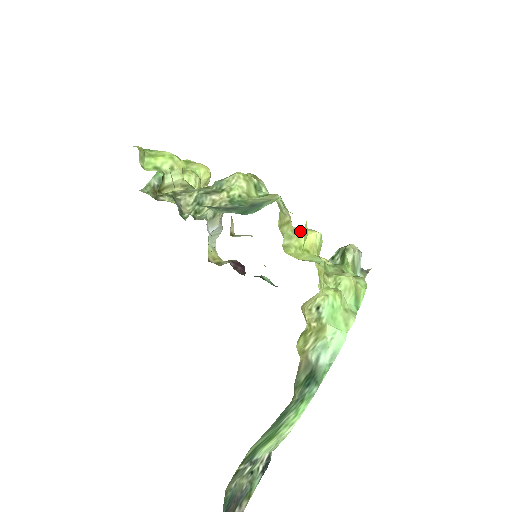
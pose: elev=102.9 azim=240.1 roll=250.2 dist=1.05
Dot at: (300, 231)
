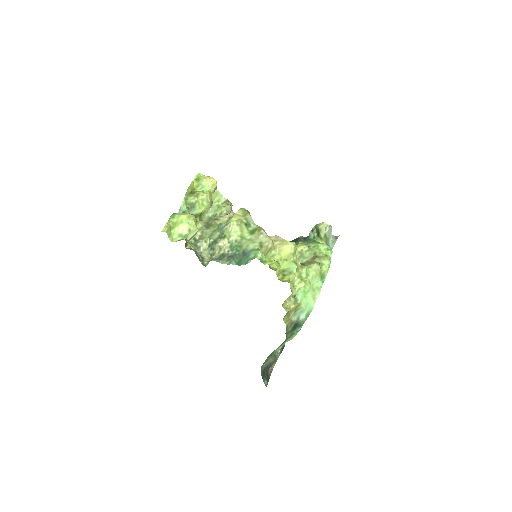
Dot at: (280, 246)
